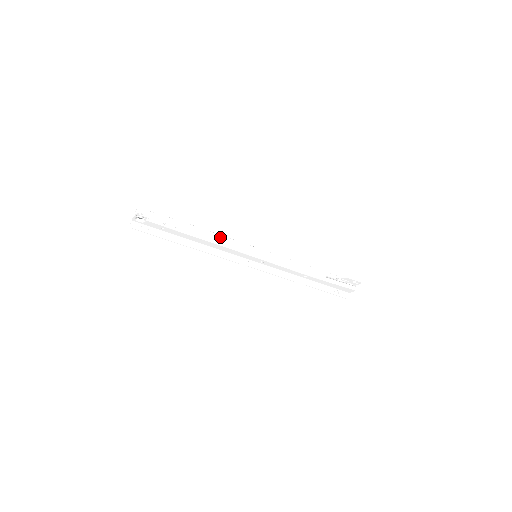
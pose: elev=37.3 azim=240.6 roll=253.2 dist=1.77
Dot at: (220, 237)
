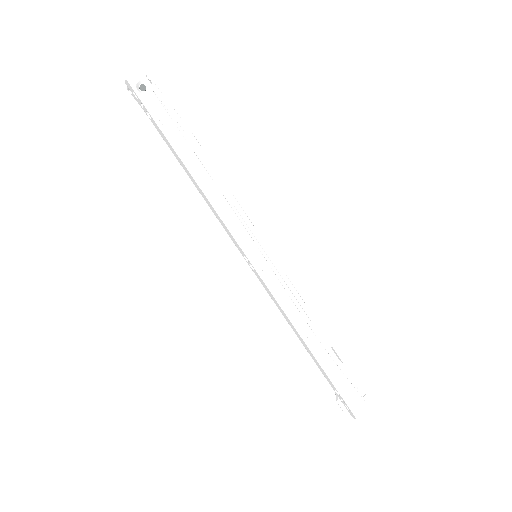
Dot at: (227, 188)
